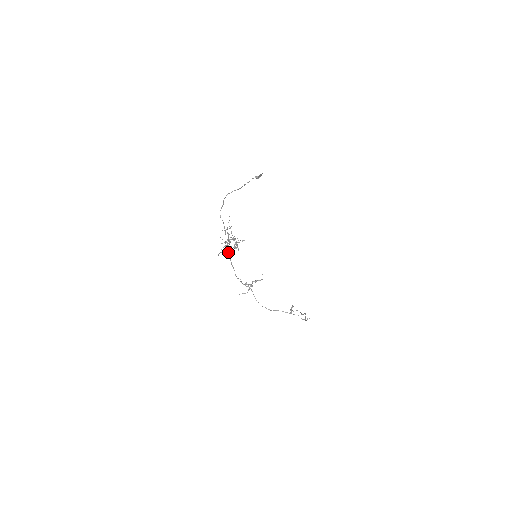
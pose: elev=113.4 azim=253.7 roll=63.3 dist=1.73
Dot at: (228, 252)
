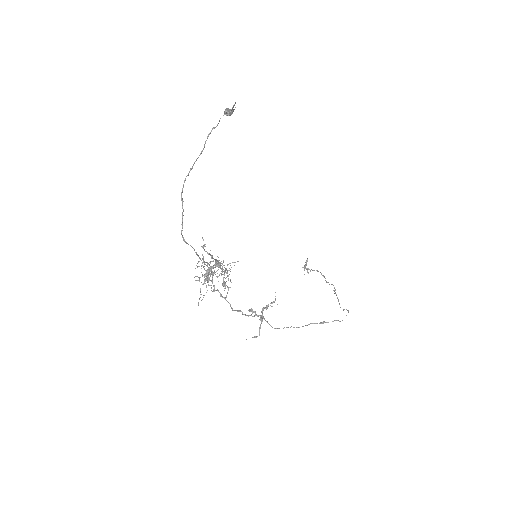
Dot at: occluded
